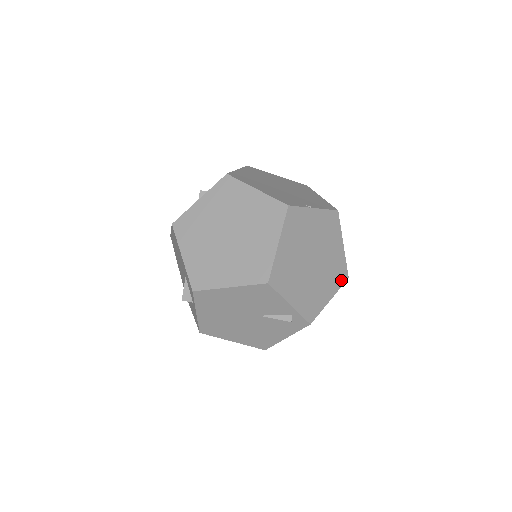
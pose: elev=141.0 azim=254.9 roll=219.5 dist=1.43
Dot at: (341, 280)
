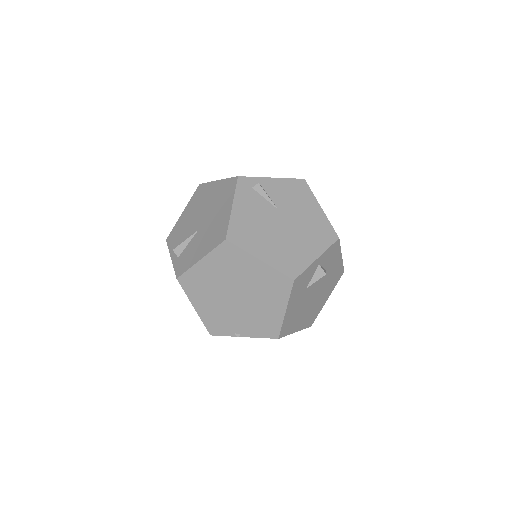
Dot at: occluded
